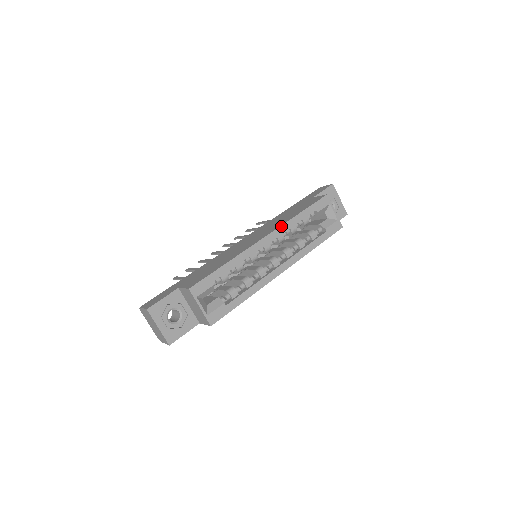
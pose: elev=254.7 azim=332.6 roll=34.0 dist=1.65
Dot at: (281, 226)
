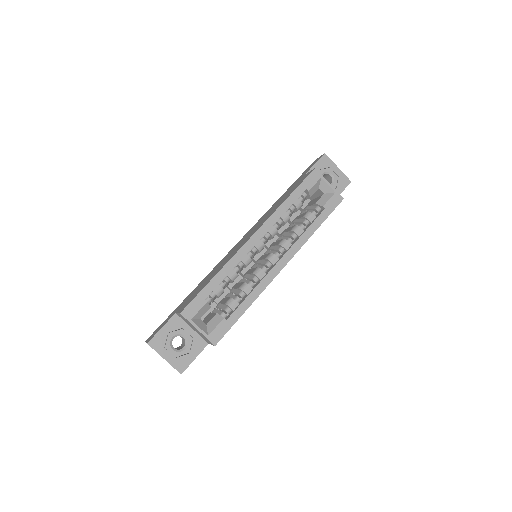
Dot at: (269, 218)
